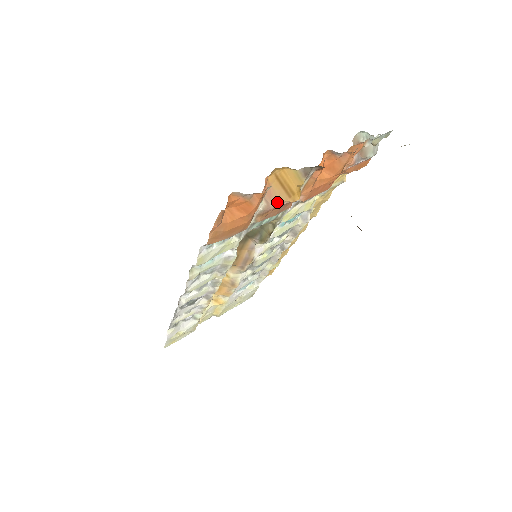
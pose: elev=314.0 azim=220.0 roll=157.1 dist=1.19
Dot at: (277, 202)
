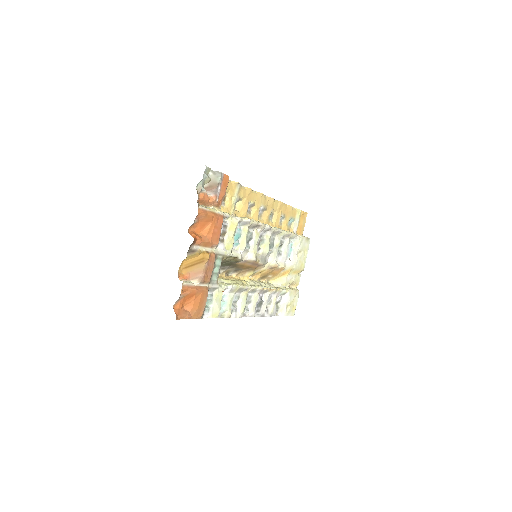
Dot at: (202, 271)
